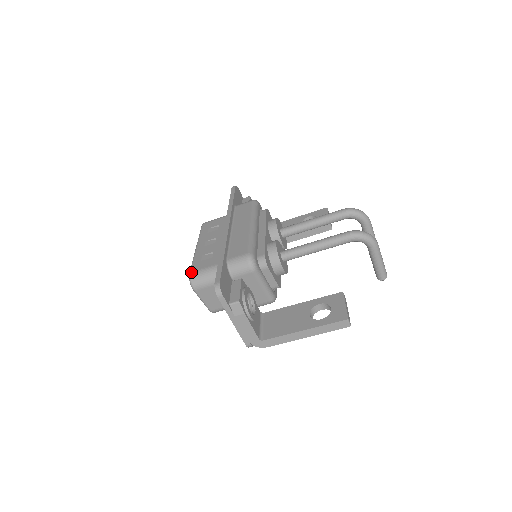
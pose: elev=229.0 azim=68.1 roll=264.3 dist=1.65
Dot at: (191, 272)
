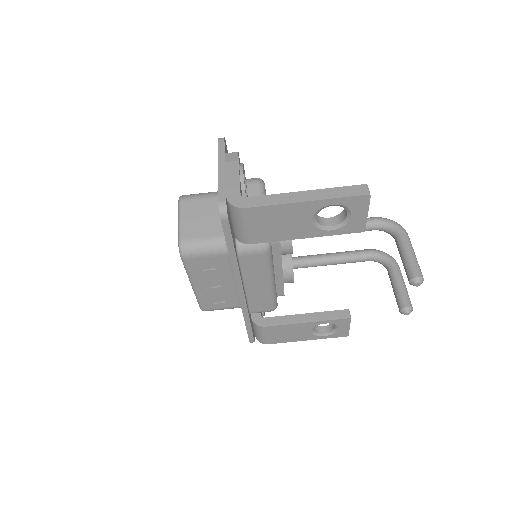
Dot at: occluded
